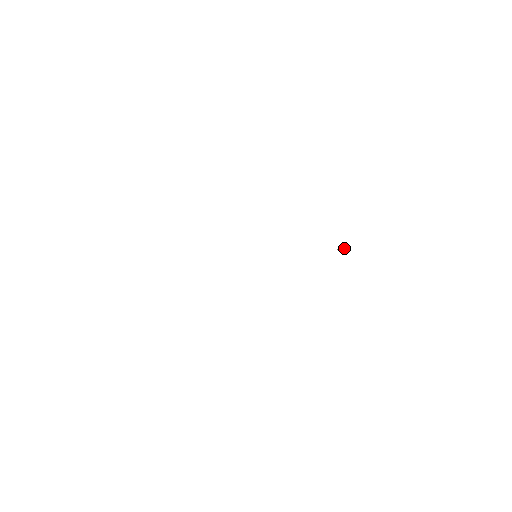
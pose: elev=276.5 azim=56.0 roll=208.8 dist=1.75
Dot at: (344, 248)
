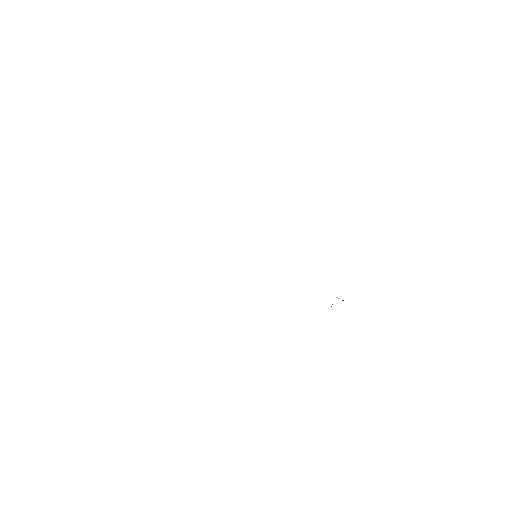
Dot at: (343, 300)
